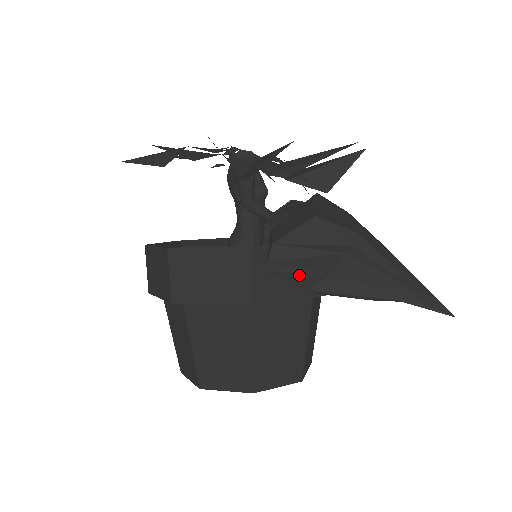
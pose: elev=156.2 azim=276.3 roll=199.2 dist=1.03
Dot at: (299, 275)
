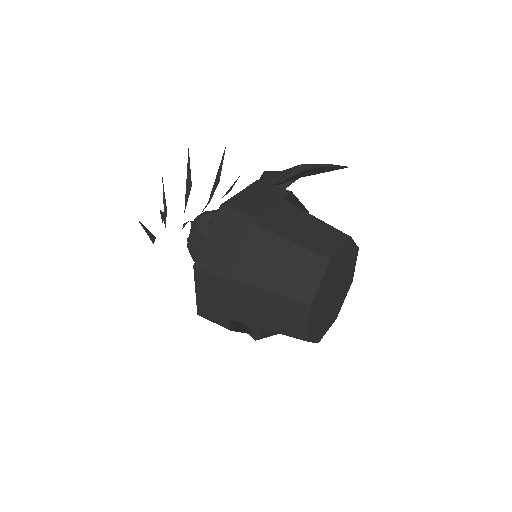
Dot at: (290, 171)
